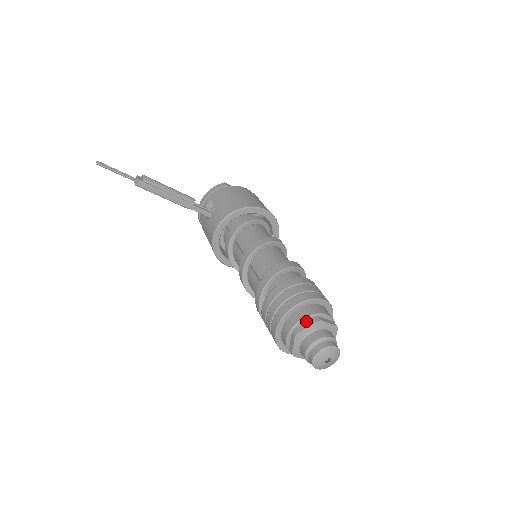
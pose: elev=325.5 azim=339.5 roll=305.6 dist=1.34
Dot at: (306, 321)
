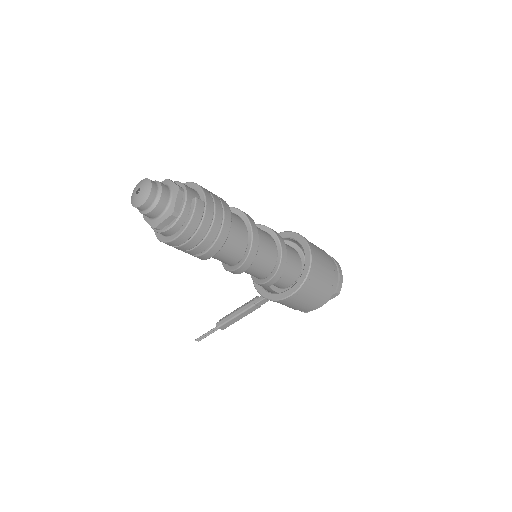
Dot at: occluded
